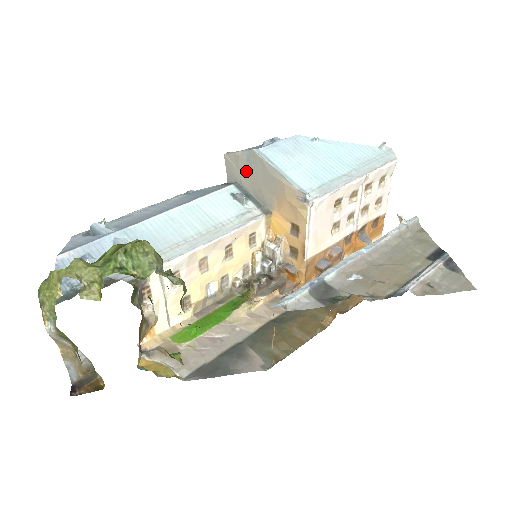
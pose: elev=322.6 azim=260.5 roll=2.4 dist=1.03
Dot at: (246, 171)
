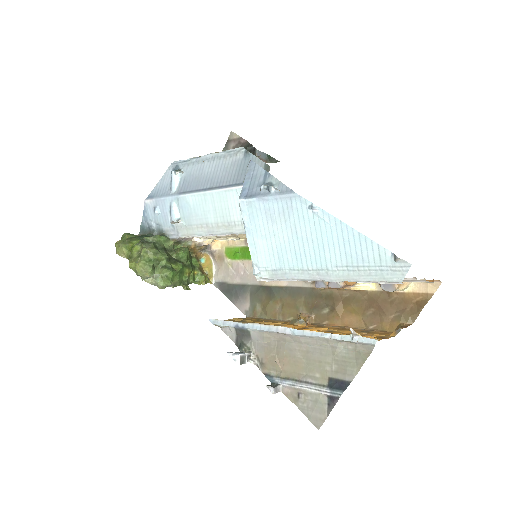
Dot at: occluded
